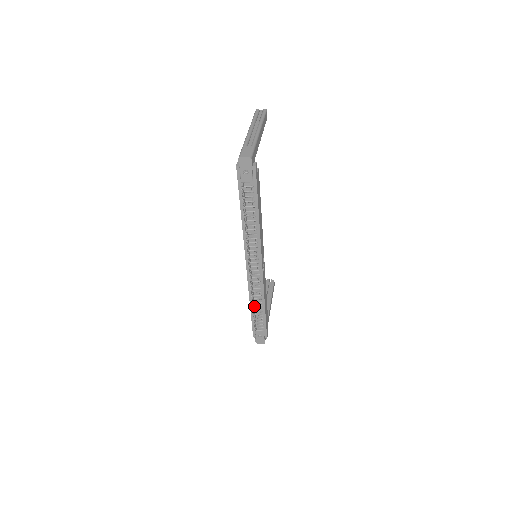
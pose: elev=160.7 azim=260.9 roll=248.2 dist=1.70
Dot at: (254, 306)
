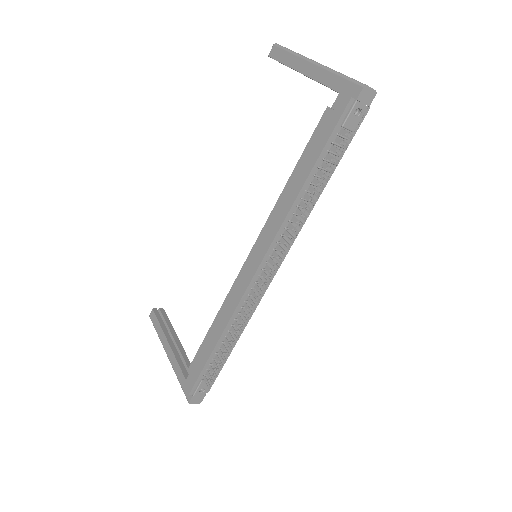
Dot at: (226, 338)
